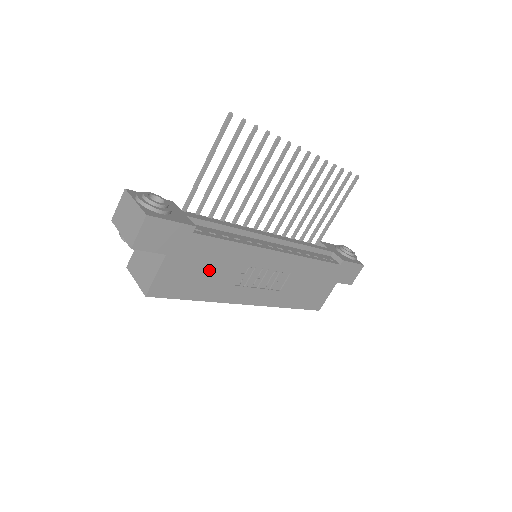
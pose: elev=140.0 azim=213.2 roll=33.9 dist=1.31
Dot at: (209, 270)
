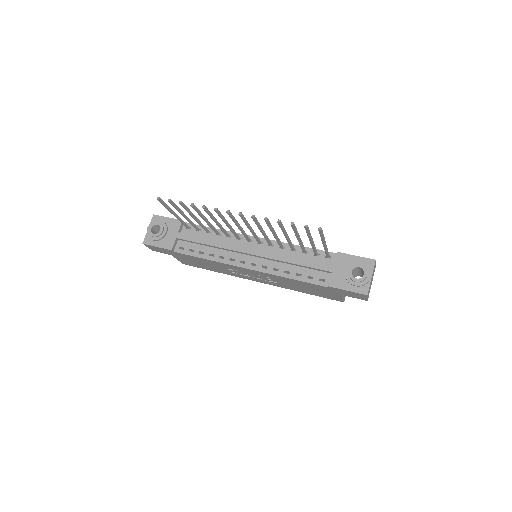
Dot at: (205, 264)
